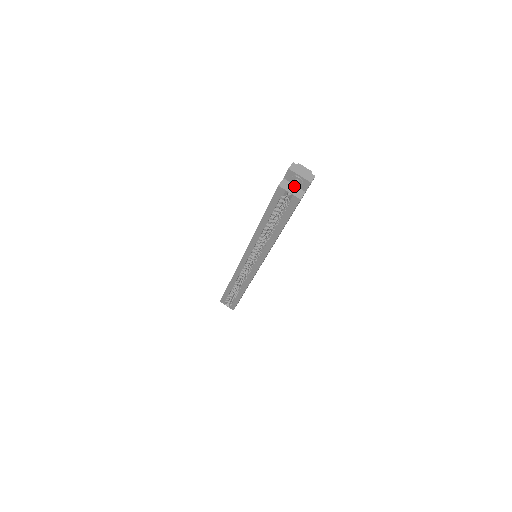
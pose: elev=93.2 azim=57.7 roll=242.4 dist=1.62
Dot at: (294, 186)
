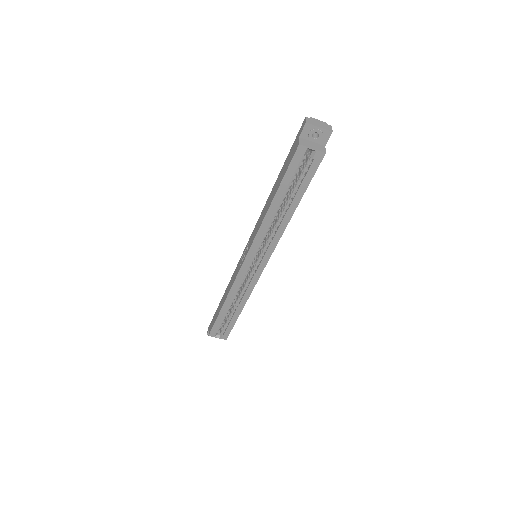
Dot at: (312, 143)
